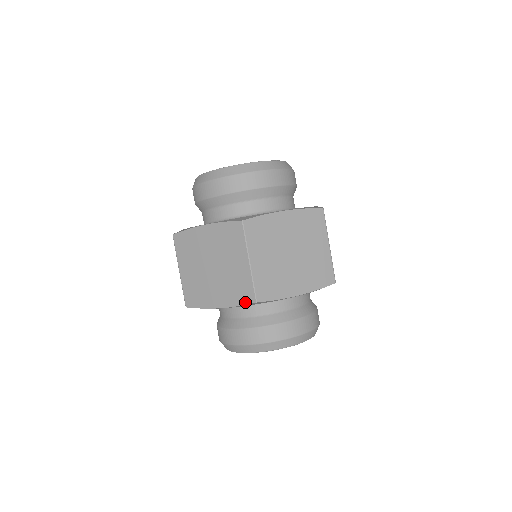
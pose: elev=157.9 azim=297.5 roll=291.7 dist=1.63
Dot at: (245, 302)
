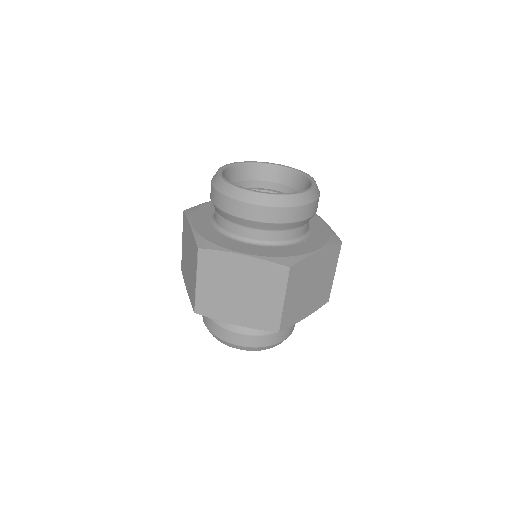
Dot at: (266, 329)
